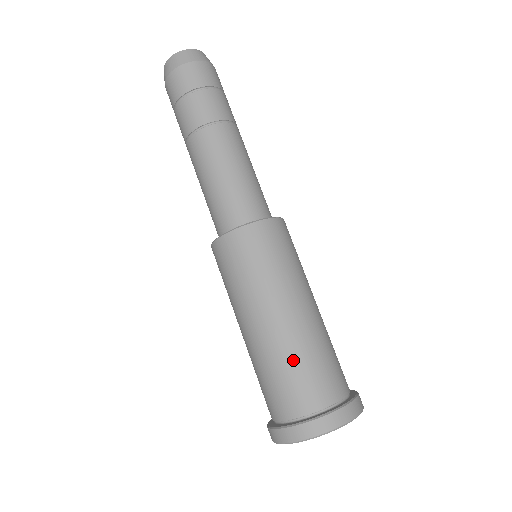
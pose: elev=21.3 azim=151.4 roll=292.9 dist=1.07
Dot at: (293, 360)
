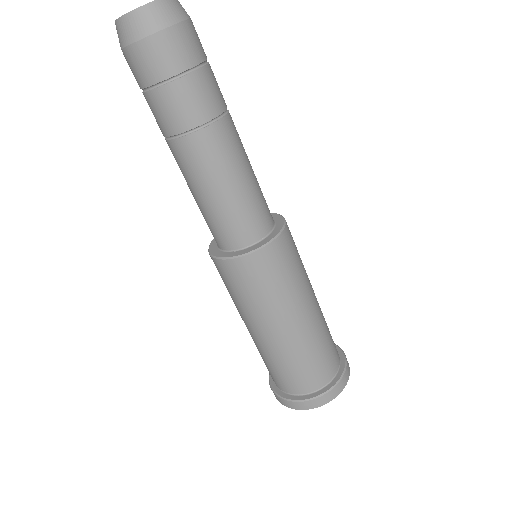
Dot at: (283, 363)
